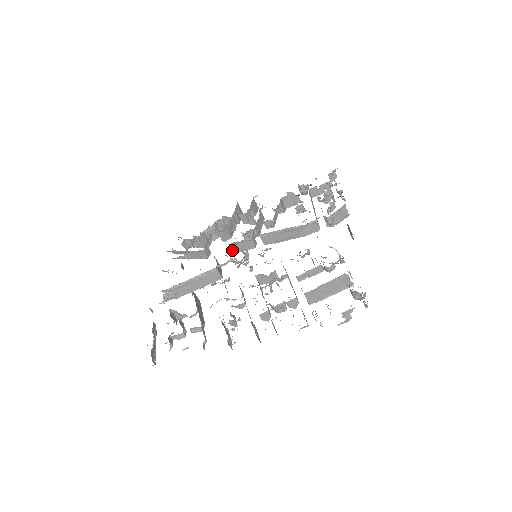
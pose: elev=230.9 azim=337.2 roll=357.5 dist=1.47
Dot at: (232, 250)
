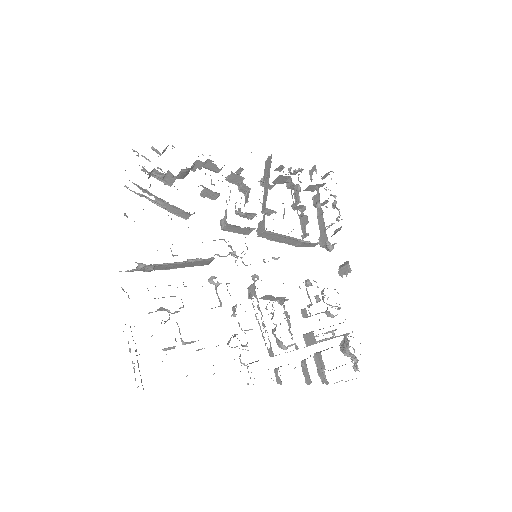
Dot at: (223, 227)
